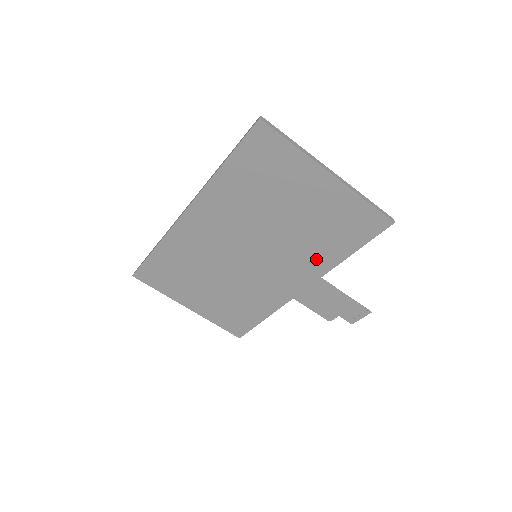
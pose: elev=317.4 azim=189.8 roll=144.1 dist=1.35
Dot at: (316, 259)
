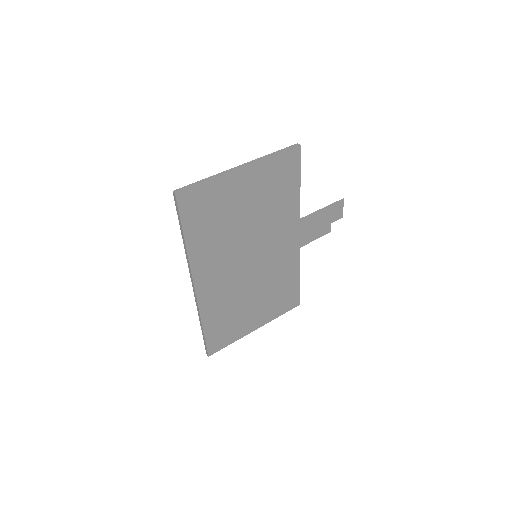
Dot at: (286, 215)
